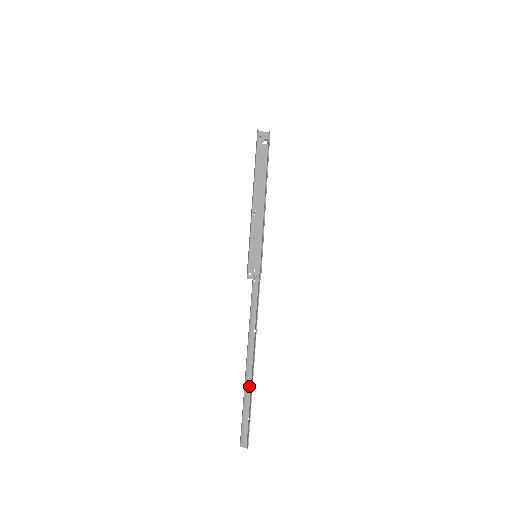
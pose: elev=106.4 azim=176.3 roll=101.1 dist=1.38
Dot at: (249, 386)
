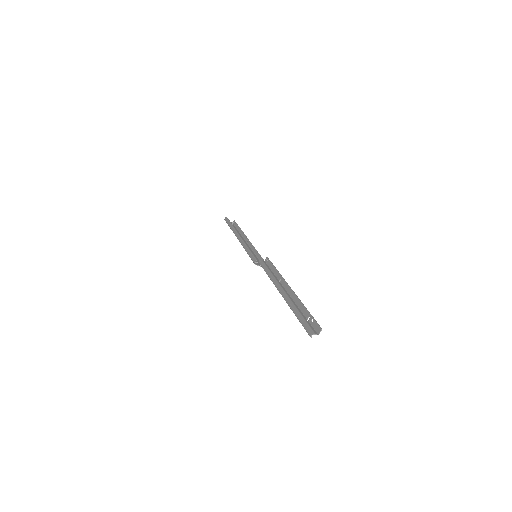
Dot at: (295, 304)
